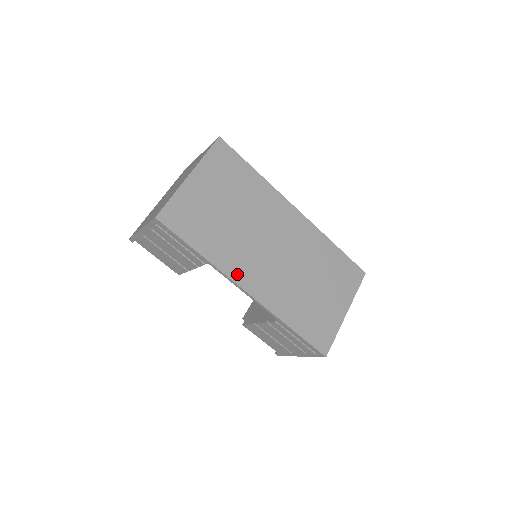
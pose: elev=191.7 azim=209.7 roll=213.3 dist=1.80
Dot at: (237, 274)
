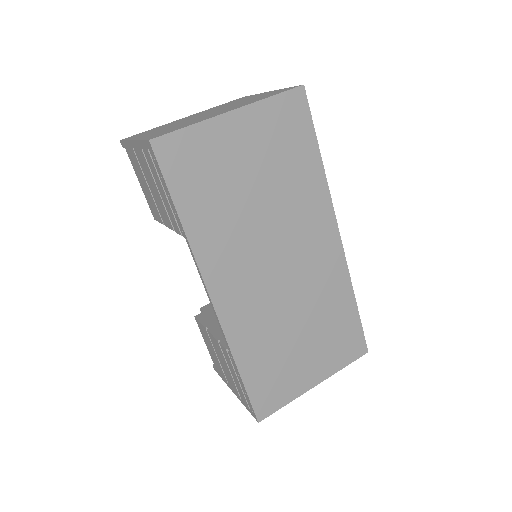
Dot at: (213, 272)
